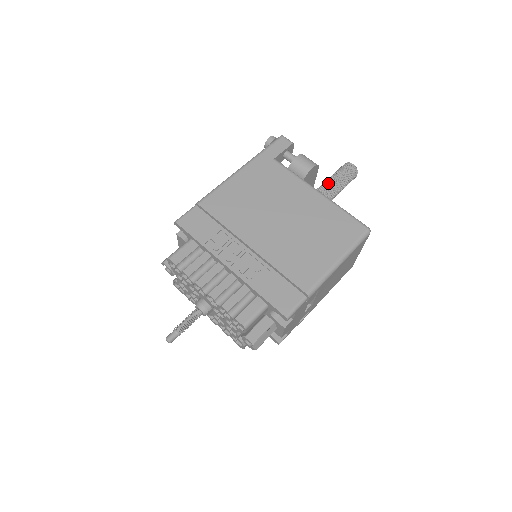
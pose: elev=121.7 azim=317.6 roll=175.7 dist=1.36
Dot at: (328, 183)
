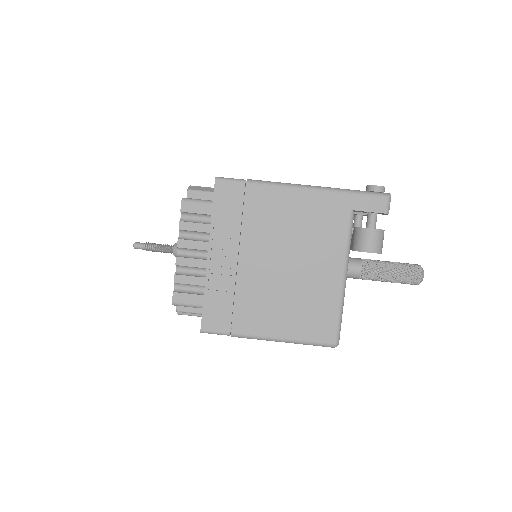
Dot at: (379, 268)
